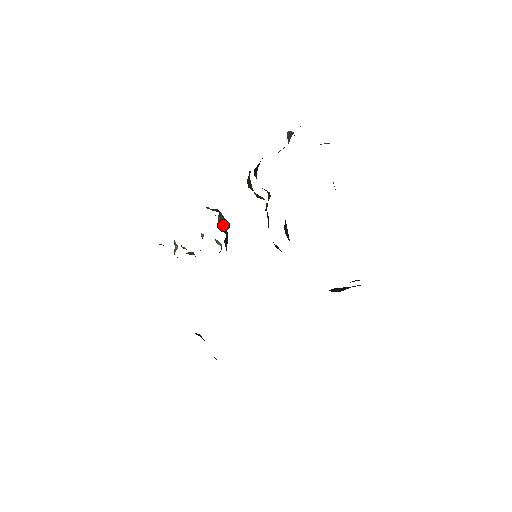
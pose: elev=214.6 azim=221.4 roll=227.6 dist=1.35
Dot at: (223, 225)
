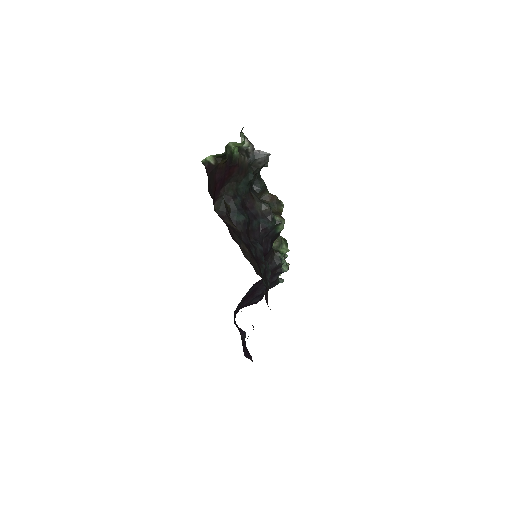
Dot at: (273, 244)
